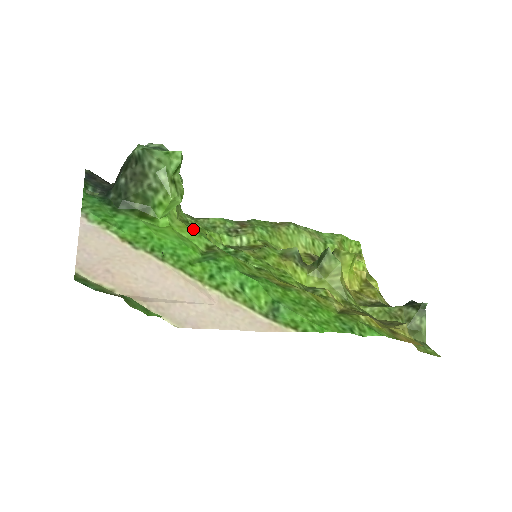
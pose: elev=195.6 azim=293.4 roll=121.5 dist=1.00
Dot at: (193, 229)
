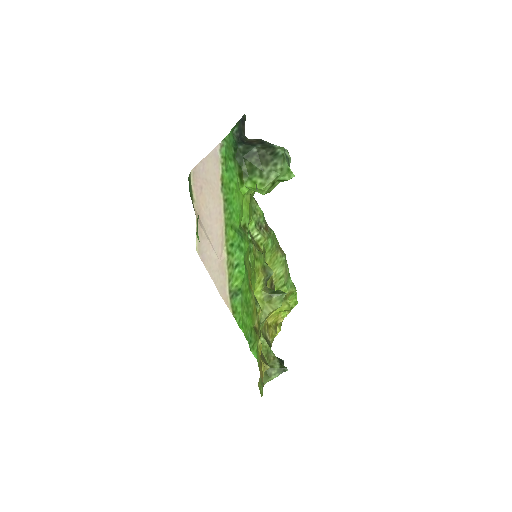
Dot at: (250, 208)
